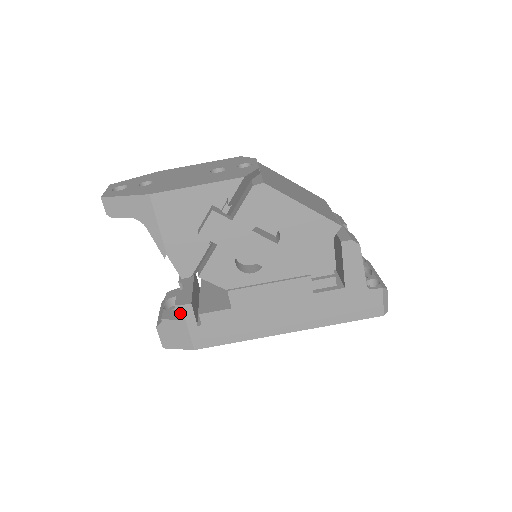
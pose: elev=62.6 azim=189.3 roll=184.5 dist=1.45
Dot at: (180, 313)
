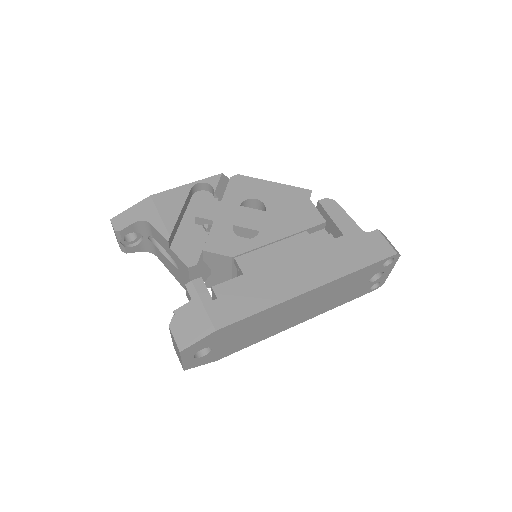
Dot at: (192, 291)
